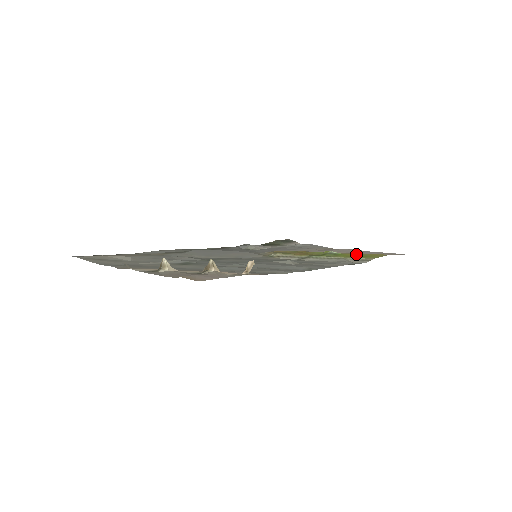
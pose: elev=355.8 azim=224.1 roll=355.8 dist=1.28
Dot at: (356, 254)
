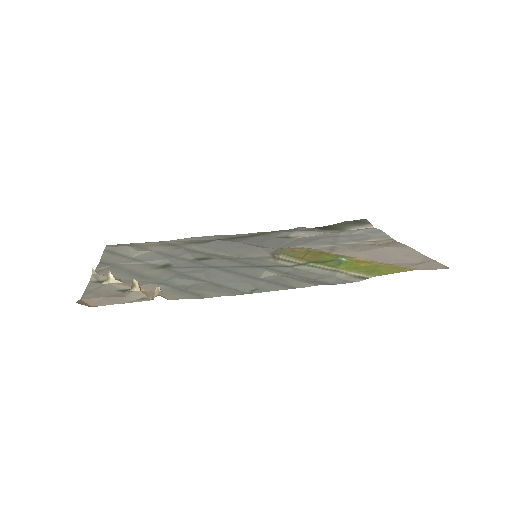
Dot at: (369, 264)
